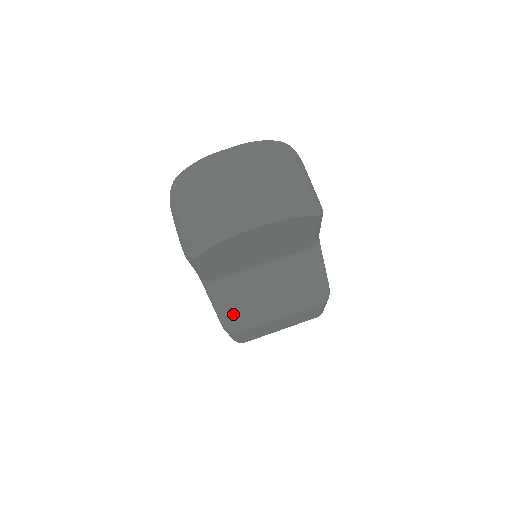
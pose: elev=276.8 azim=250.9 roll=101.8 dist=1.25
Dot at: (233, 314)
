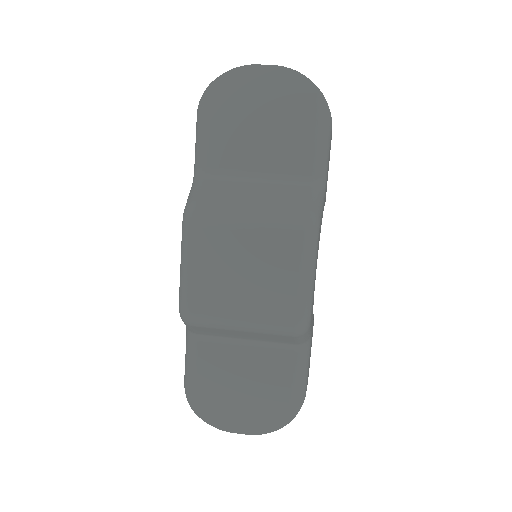
Dot at: (203, 197)
